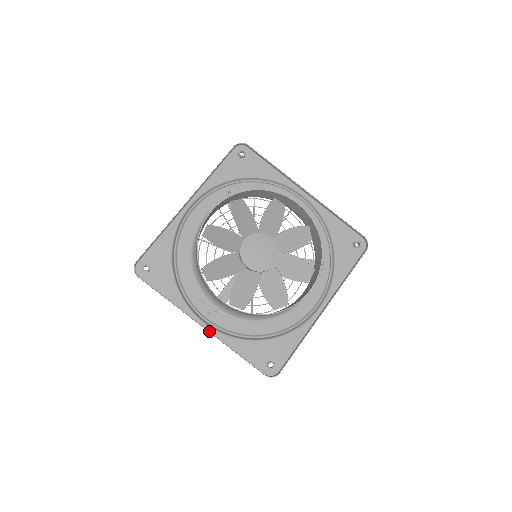
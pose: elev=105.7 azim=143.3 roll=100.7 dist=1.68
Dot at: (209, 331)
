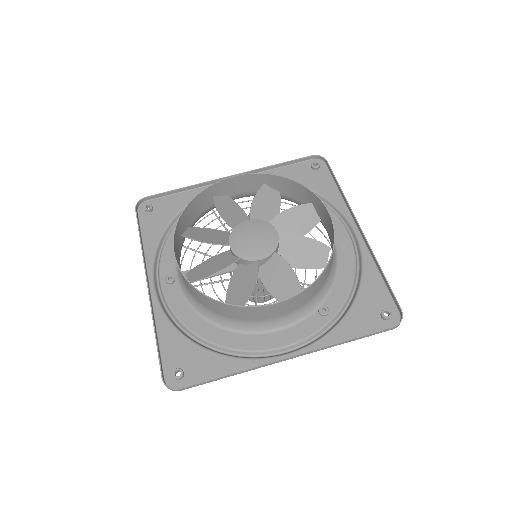
Dot at: (151, 295)
